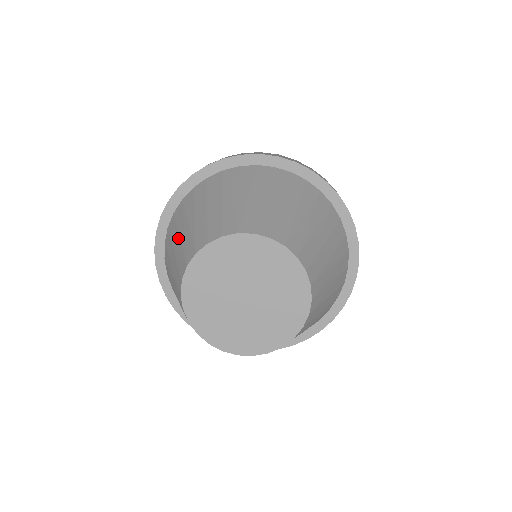
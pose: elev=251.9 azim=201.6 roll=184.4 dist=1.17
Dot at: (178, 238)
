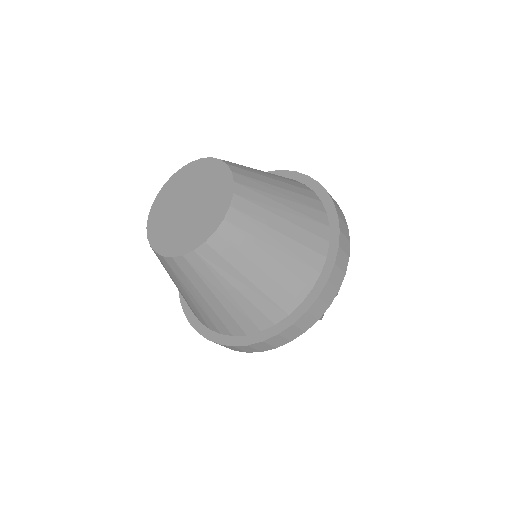
Dot at: occluded
